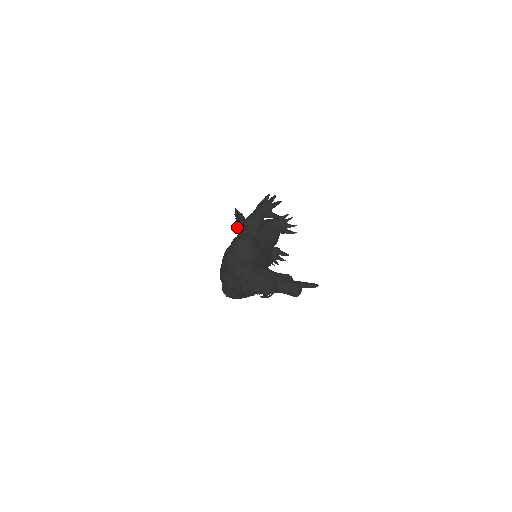
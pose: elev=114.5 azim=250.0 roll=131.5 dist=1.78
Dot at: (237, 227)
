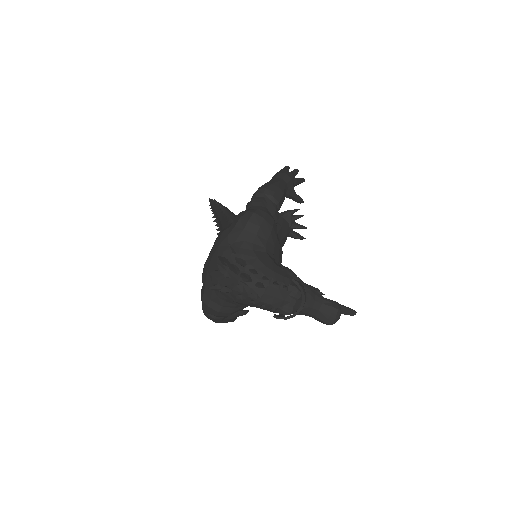
Dot at: (216, 219)
